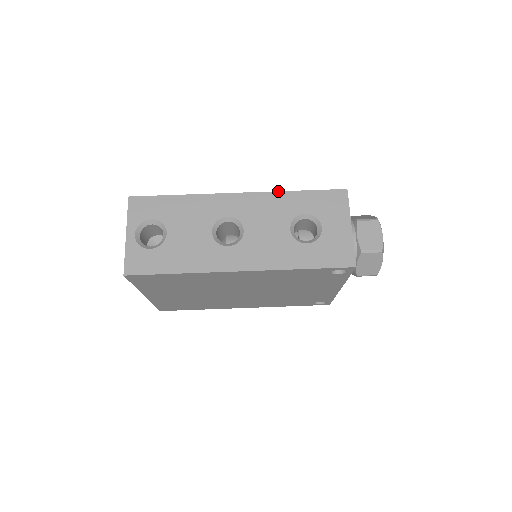
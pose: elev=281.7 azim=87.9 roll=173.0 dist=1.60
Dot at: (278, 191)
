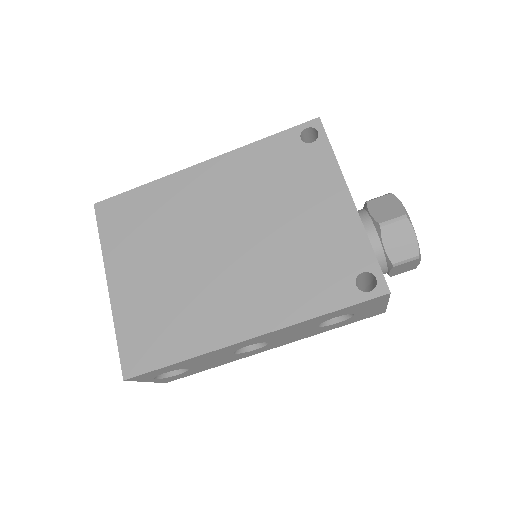
Dot at: (301, 323)
